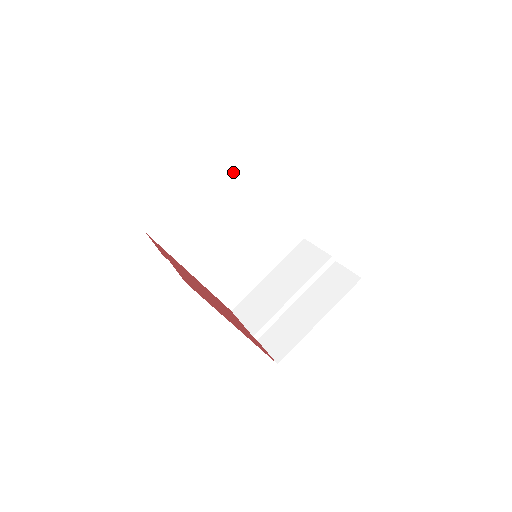
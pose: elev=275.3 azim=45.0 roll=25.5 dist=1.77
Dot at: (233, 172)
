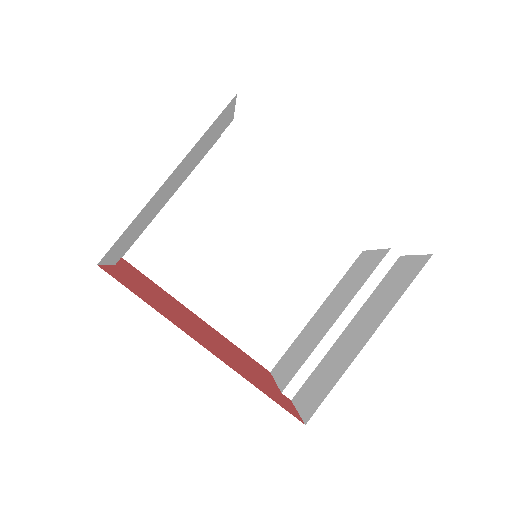
Dot at: (226, 167)
